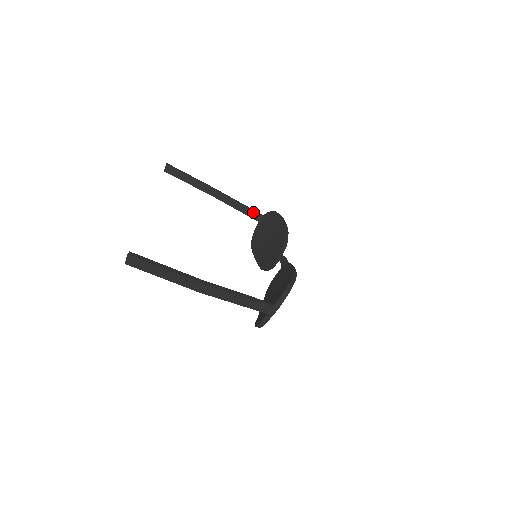
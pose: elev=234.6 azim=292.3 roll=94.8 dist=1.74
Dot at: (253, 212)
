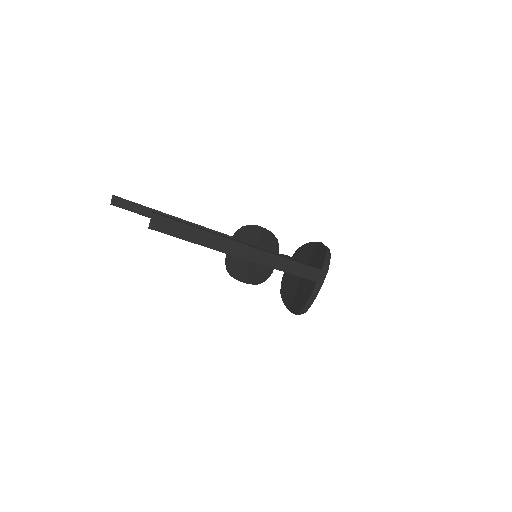
Dot at: (221, 234)
